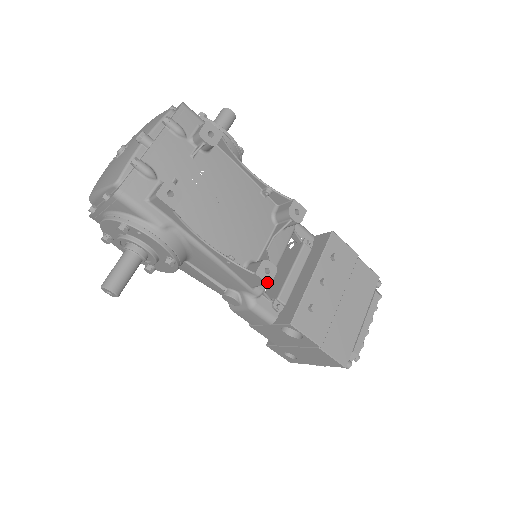
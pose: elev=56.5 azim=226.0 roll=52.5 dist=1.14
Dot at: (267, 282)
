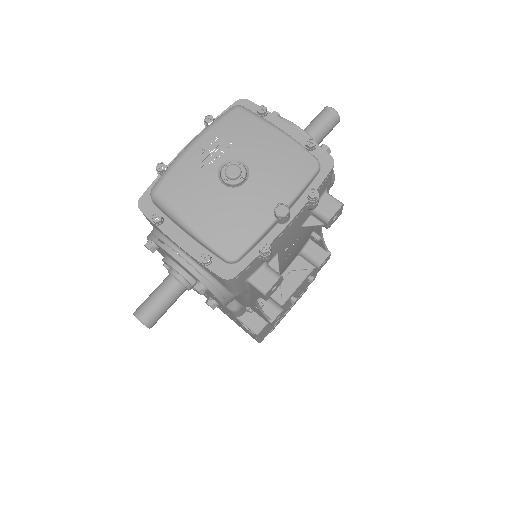
Dot at: occluded
